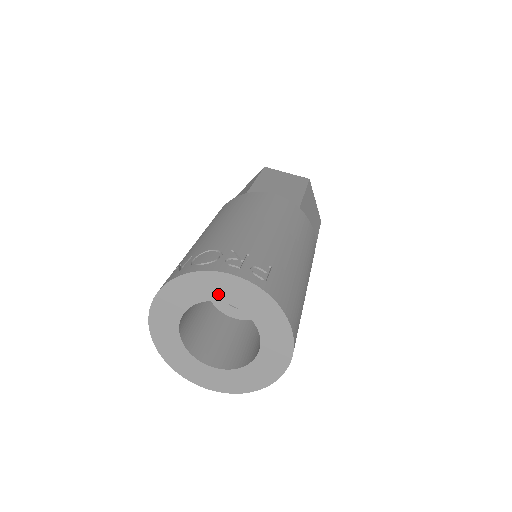
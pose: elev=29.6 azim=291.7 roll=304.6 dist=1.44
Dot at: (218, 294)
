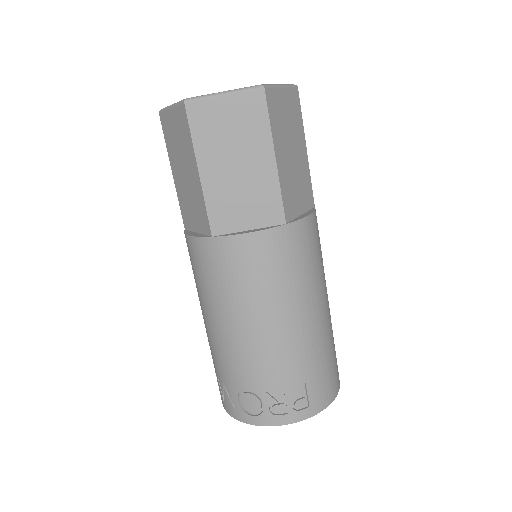
Dot at: occluded
